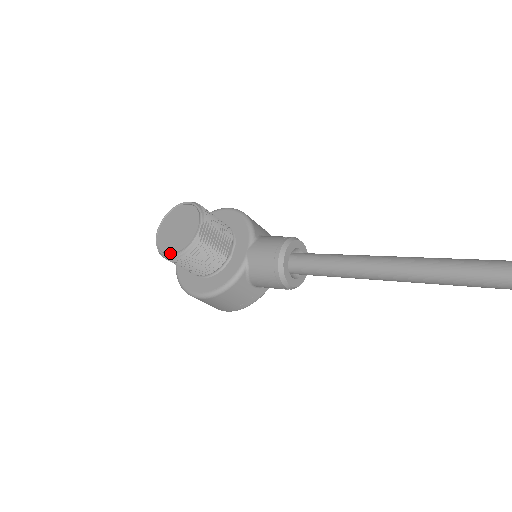
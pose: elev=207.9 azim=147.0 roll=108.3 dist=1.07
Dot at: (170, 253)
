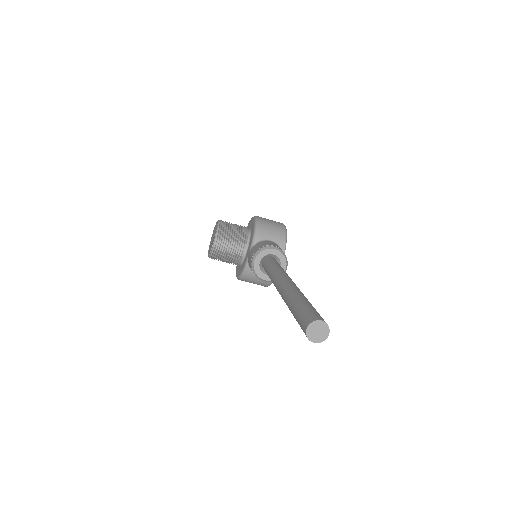
Dot at: occluded
